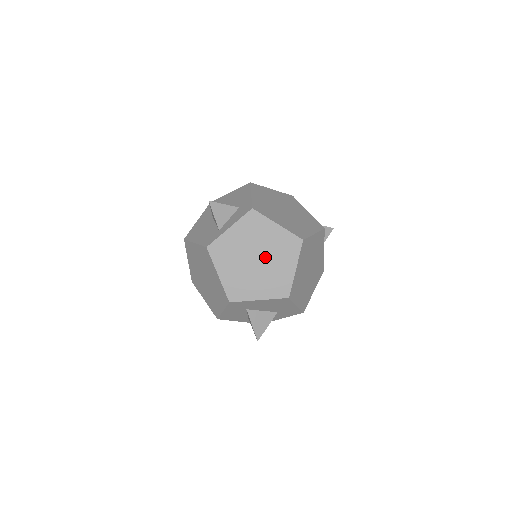
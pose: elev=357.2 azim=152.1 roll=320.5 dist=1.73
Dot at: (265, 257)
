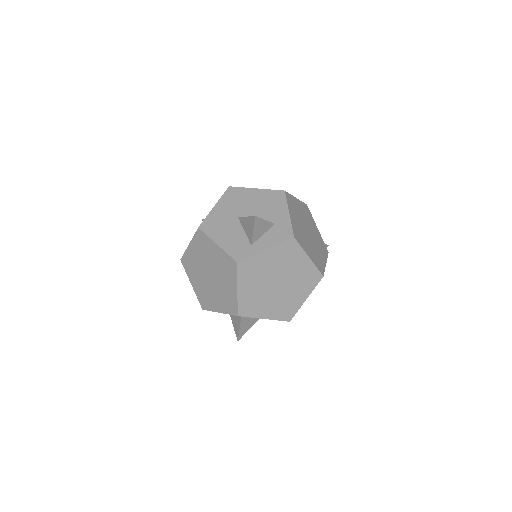
Dot at: (286, 283)
